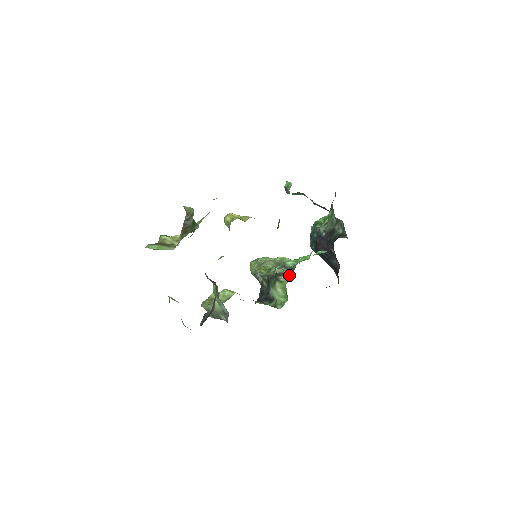
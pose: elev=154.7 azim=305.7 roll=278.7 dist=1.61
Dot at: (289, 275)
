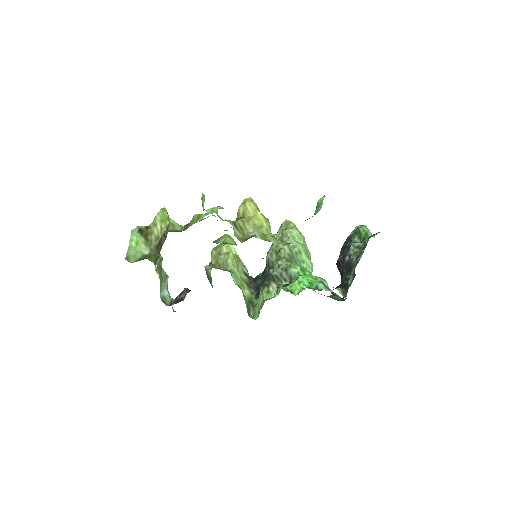
Dot at: (278, 290)
